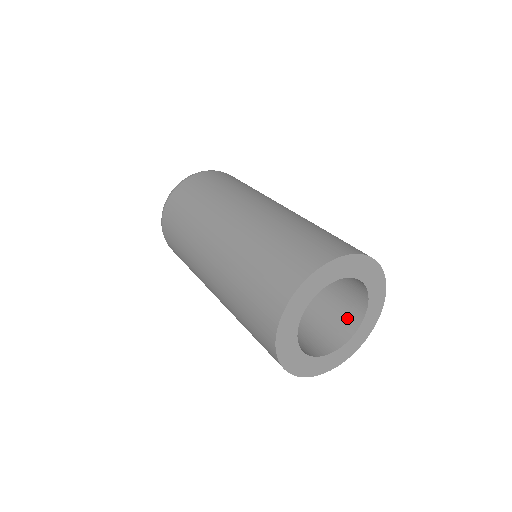
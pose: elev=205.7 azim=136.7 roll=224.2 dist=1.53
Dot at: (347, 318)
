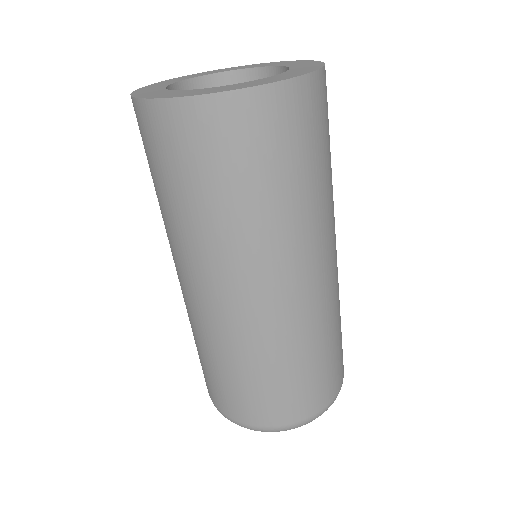
Dot at: occluded
